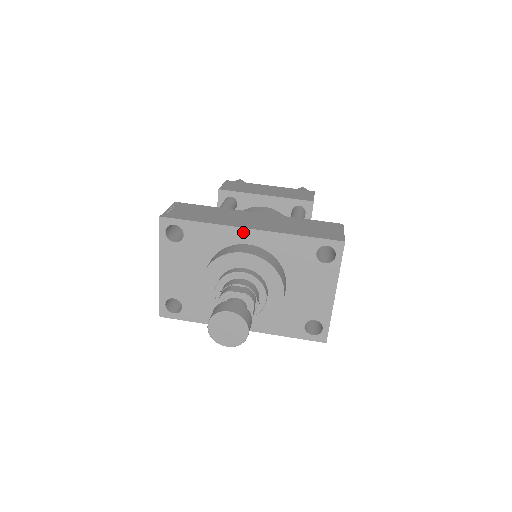
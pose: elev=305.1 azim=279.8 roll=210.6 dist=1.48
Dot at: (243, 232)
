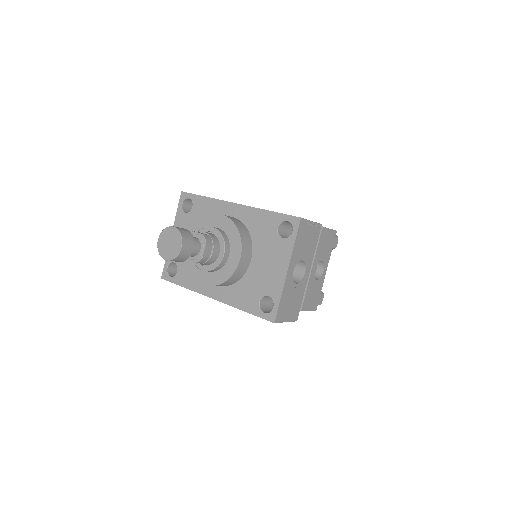
Dot at: (230, 206)
